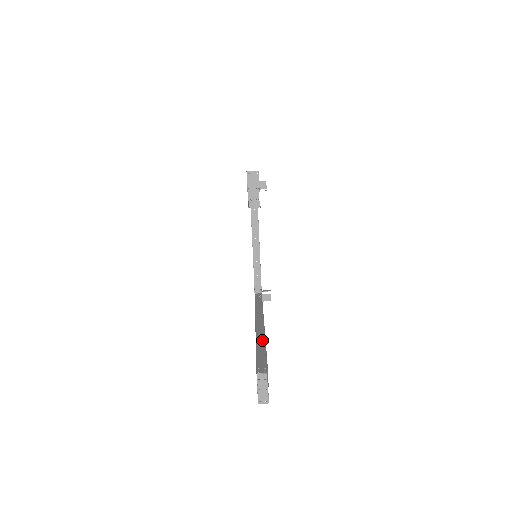
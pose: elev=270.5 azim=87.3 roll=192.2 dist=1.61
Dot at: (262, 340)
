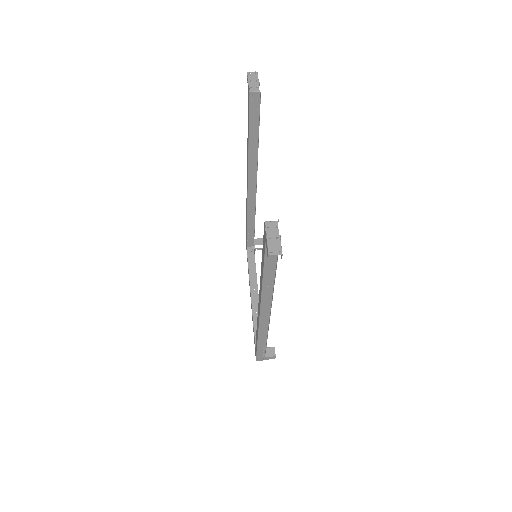
Dot at: occluded
